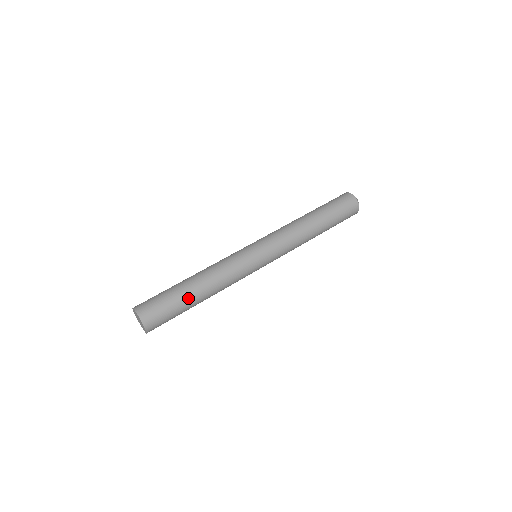
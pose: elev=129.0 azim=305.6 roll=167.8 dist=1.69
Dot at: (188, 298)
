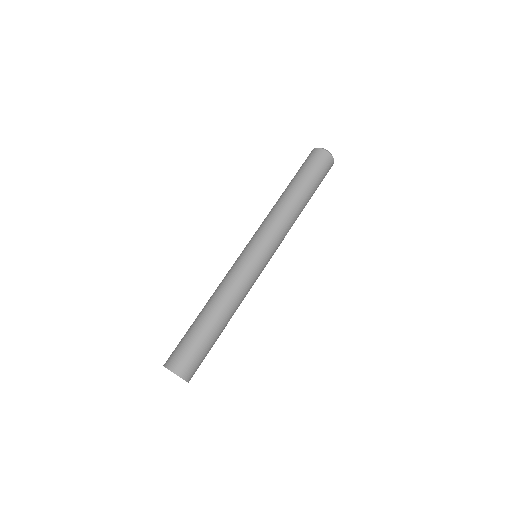
Dot at: (213, 332)
